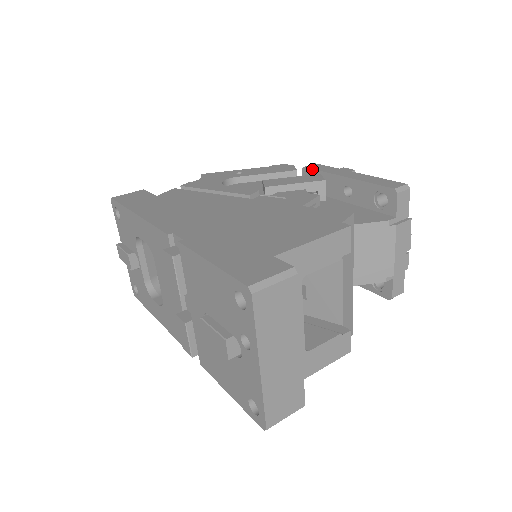
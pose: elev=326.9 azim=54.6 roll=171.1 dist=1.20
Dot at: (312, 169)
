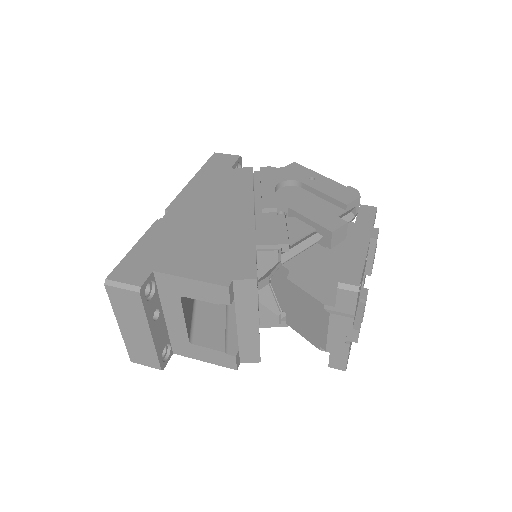
Dot at: (358, 212)
